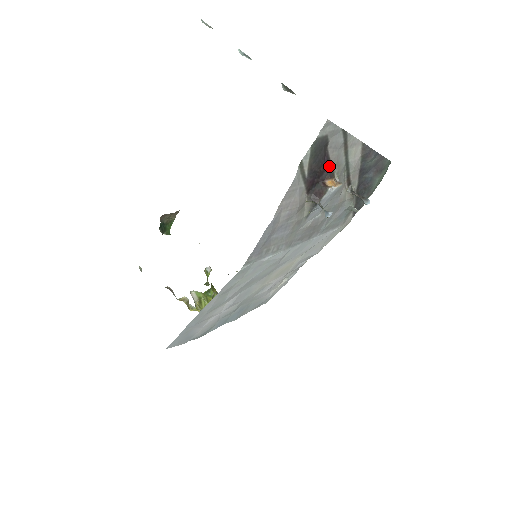
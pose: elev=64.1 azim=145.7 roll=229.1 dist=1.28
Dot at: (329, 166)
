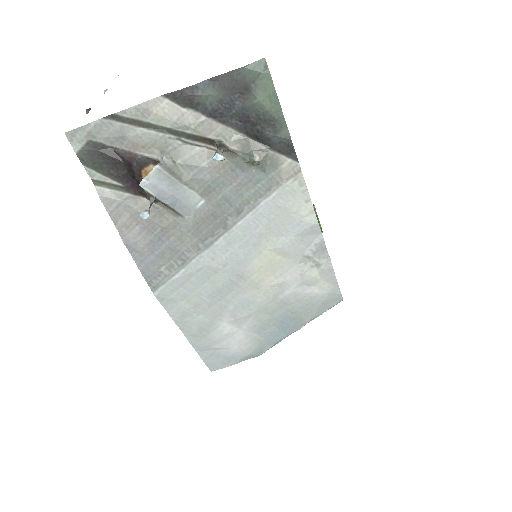
Dot at: (132, 159)
